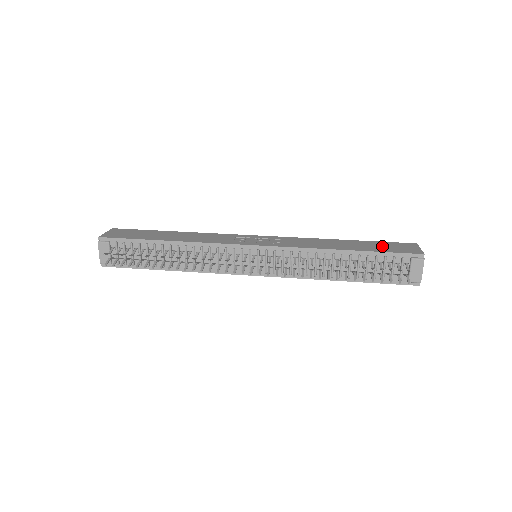
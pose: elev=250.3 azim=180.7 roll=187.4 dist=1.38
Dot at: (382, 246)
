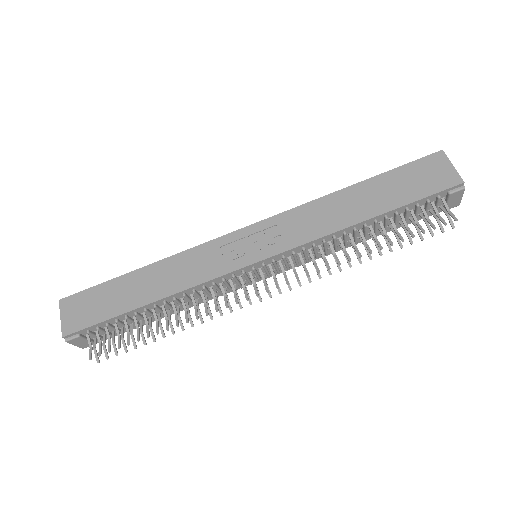
Dot at: (405, 183)
